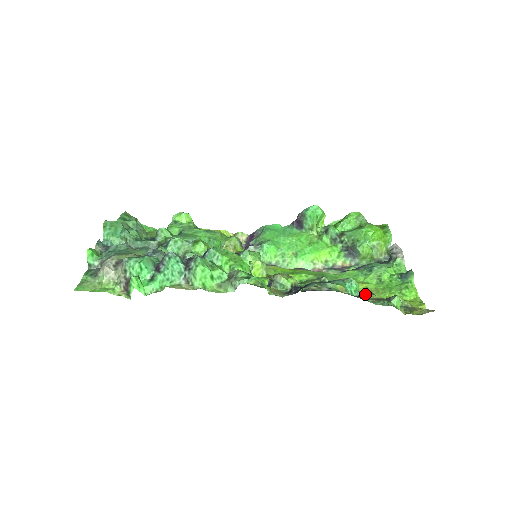
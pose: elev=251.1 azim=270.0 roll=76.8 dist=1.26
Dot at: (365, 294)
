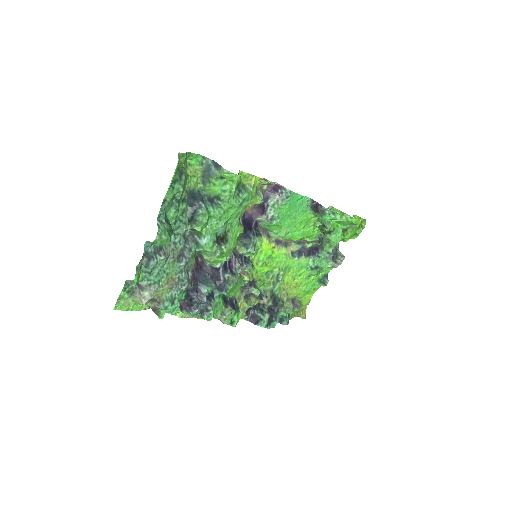
Dot at: (283, 320)
